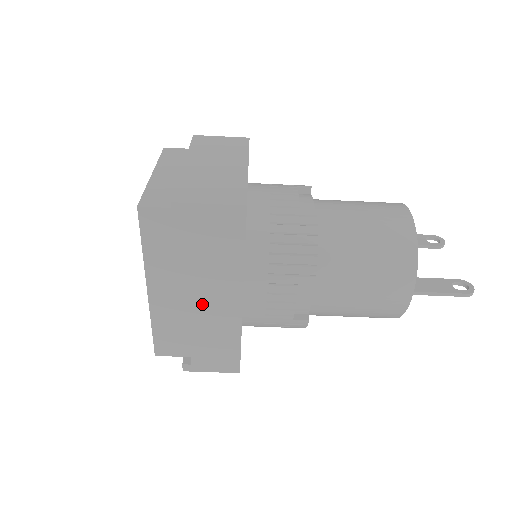
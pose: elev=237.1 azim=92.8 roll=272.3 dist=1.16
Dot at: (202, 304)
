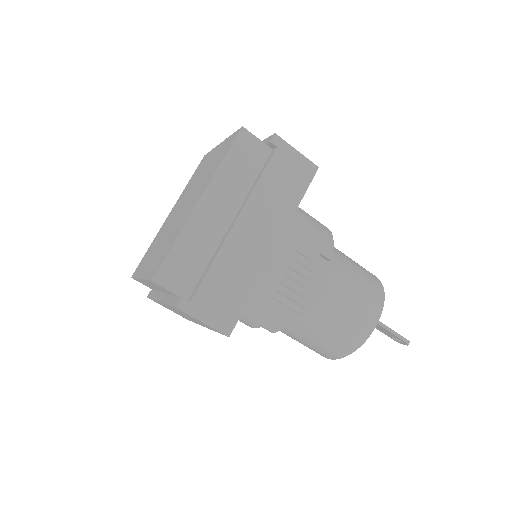
Dot at: (244, 233)
